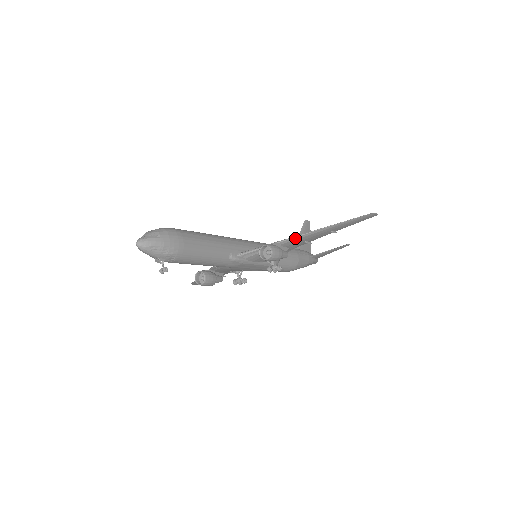
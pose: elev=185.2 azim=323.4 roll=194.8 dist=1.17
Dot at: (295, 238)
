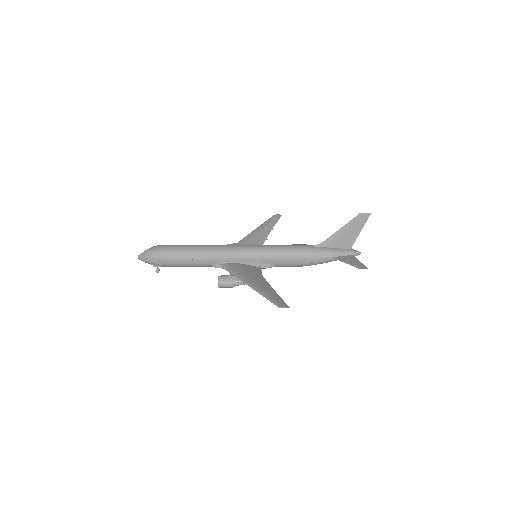
Dot at: (243, 281)
